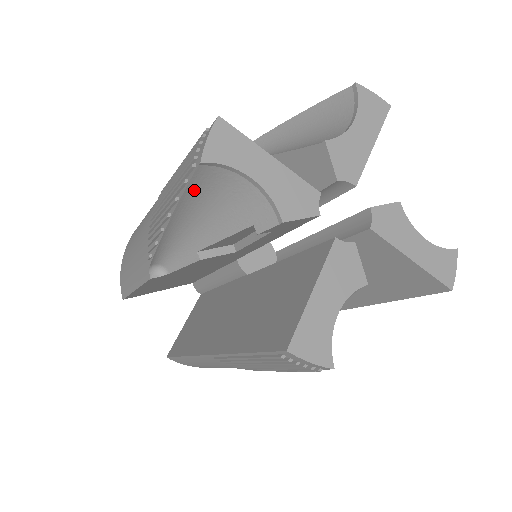
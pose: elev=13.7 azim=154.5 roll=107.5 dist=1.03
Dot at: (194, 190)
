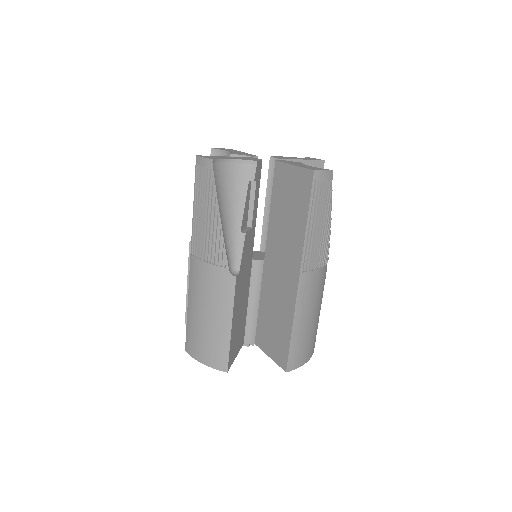
Dot at: occluded
